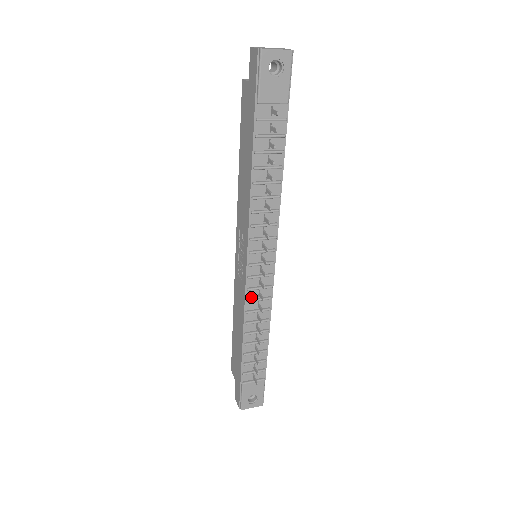
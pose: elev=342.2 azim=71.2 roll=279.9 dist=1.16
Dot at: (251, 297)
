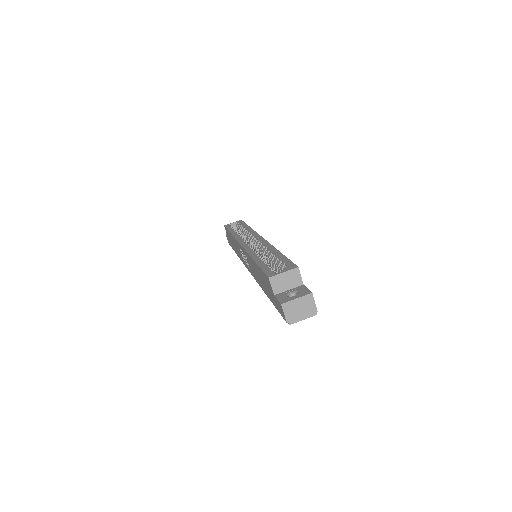
Dot at: occluded
